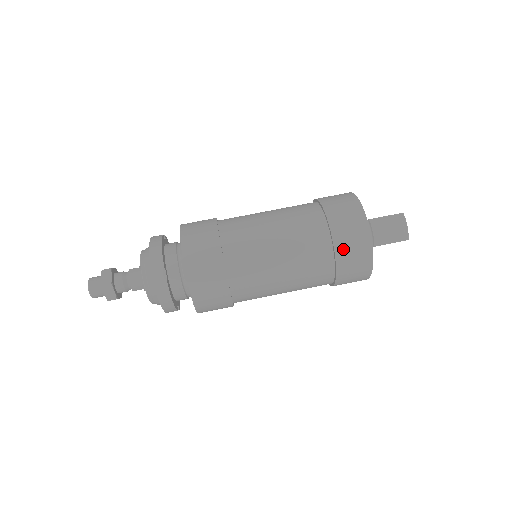
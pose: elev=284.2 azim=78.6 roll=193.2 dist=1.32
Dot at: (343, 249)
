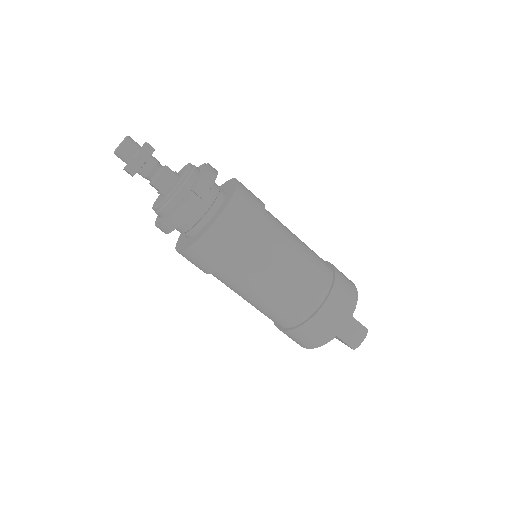
Dot at: (322, 318)
